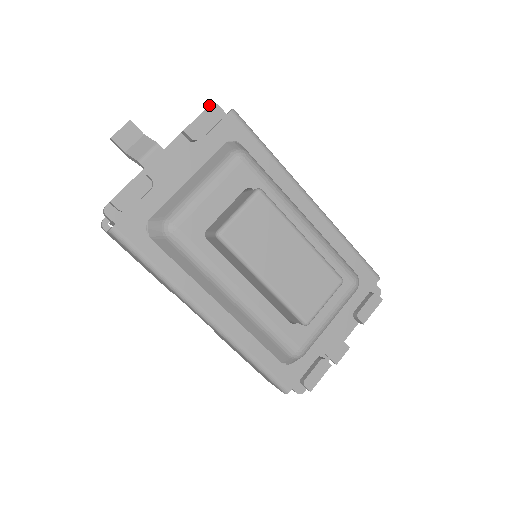
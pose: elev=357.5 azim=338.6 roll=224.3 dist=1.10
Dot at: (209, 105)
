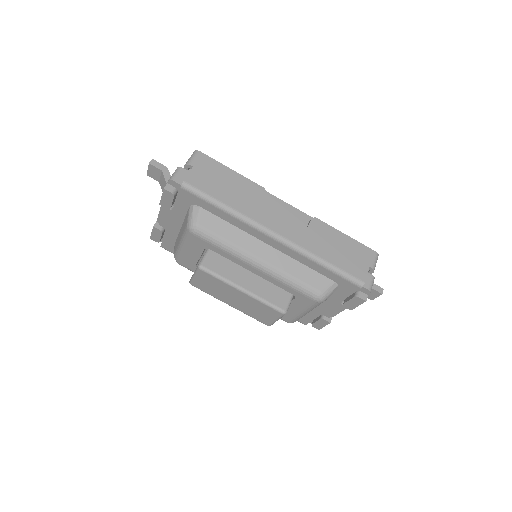
Dot at: (163, 189)
